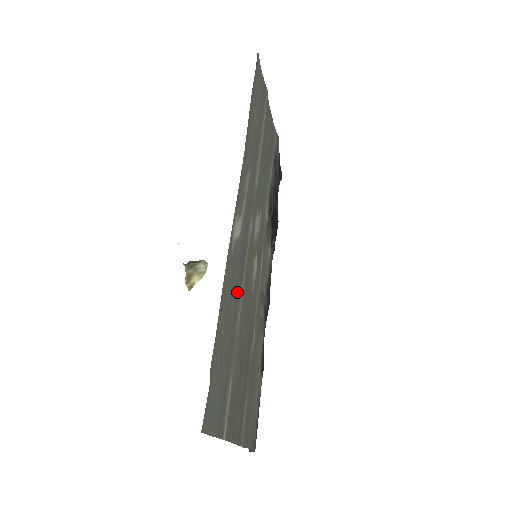
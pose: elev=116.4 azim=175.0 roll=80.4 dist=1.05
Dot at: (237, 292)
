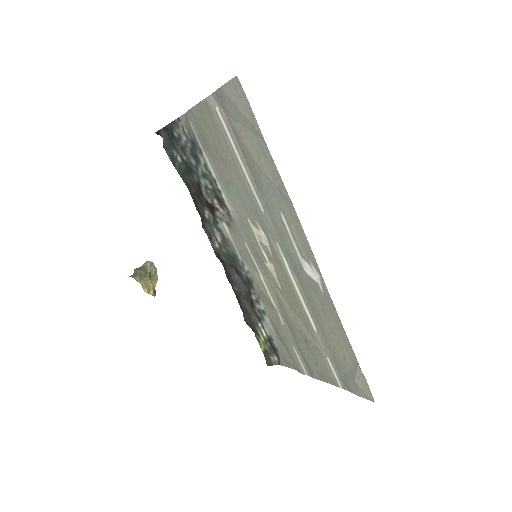
Dot at: (314, 309)
